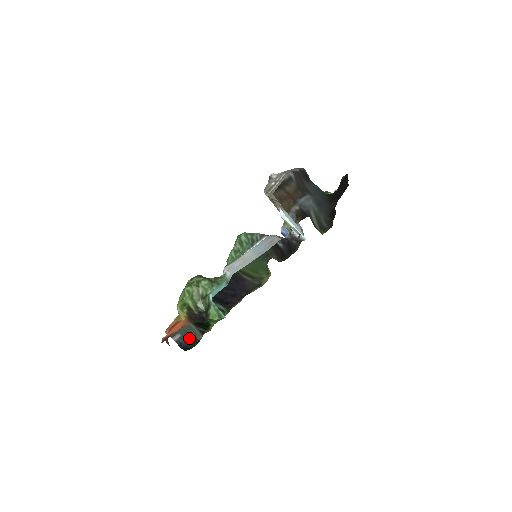
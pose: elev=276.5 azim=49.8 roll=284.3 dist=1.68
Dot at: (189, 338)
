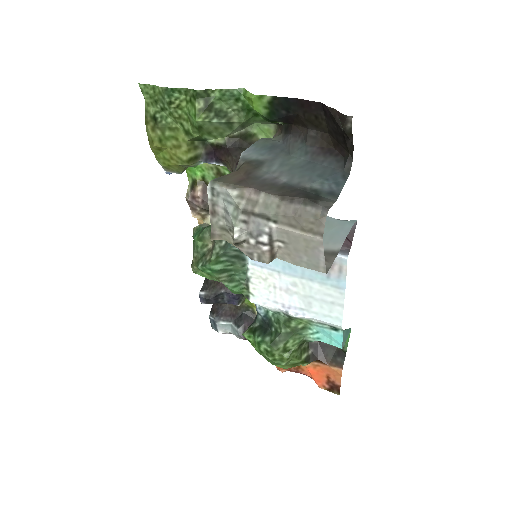
Dot at: occluded
